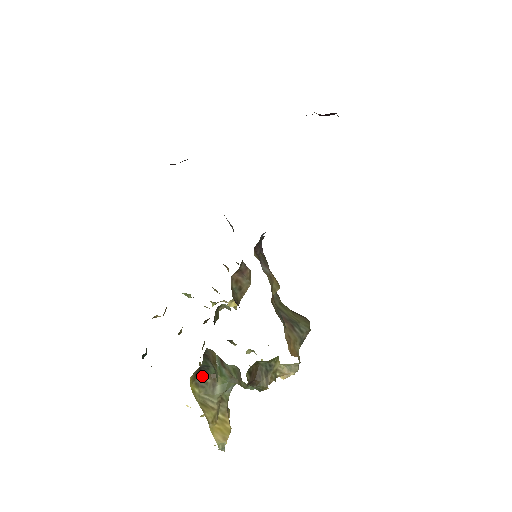
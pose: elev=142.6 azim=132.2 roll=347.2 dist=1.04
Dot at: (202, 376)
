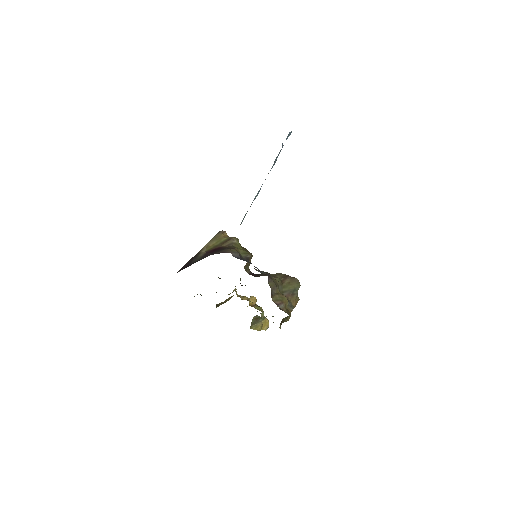
Dot at: (253, 323)
